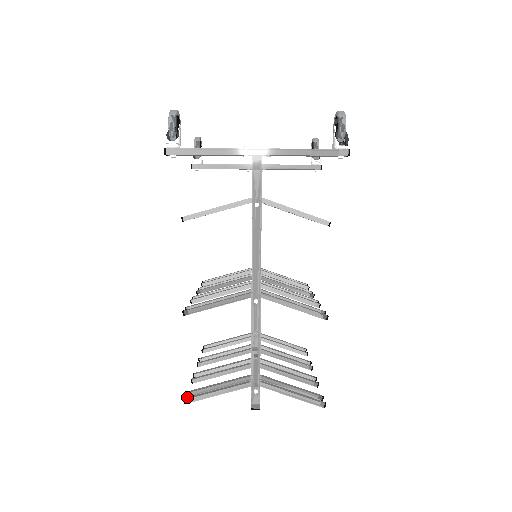
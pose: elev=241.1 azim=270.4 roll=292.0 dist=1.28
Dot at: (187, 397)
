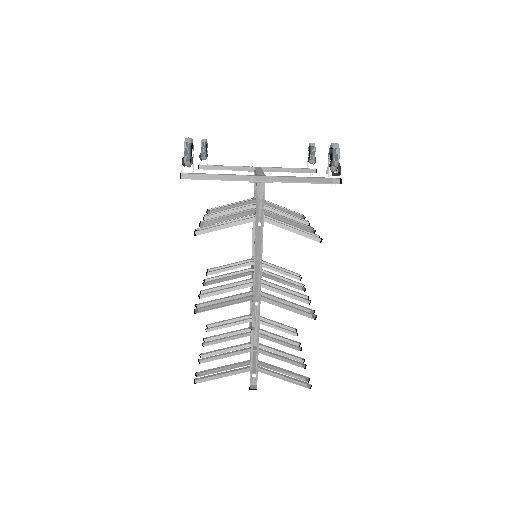
Dot at: (196, 378)
